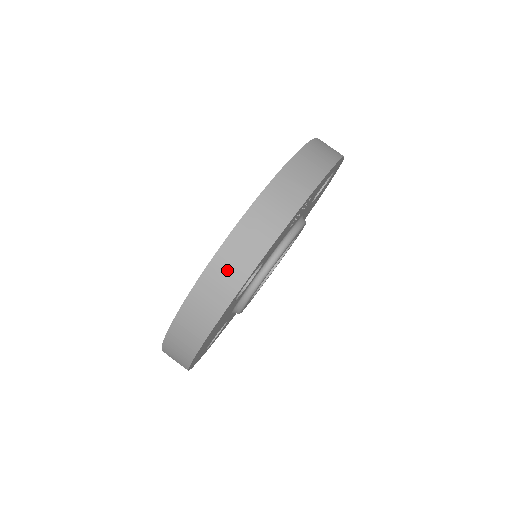
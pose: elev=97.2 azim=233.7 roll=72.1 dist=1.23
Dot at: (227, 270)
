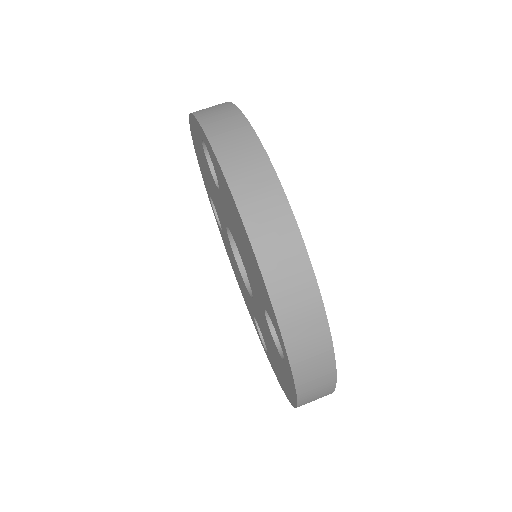
Dot at: (310, 356)
